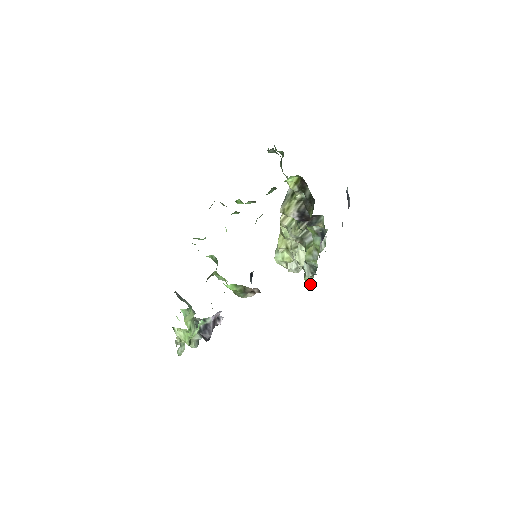
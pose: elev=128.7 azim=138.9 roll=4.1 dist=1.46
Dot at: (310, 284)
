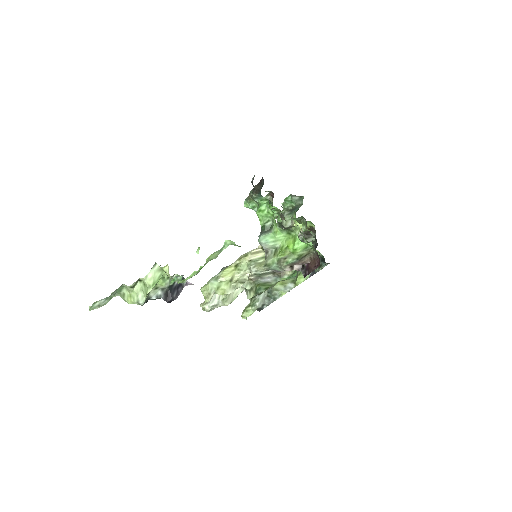
Dot at: (247, 316)
